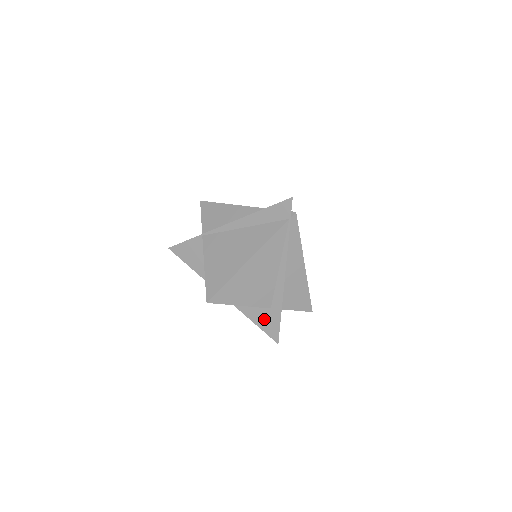
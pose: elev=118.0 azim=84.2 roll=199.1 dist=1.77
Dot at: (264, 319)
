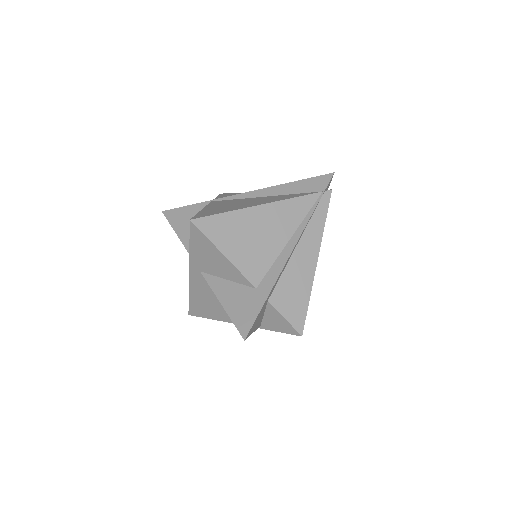
Dot at: (240, 302)
